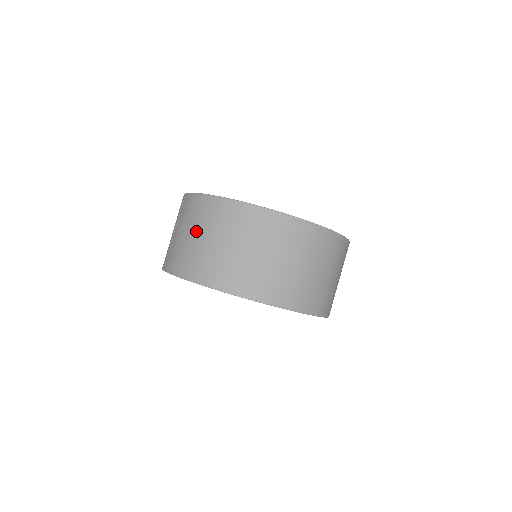
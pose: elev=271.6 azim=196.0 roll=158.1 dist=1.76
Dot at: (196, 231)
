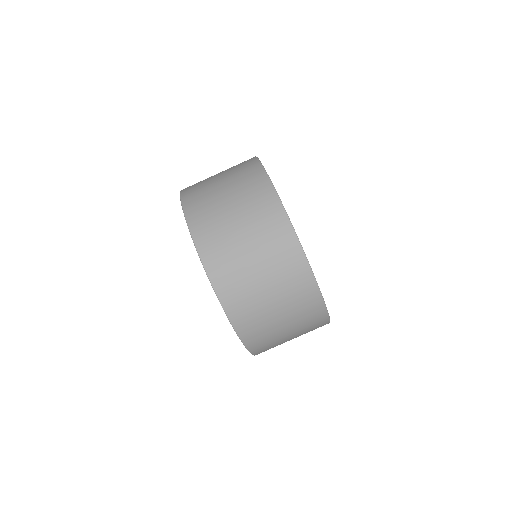
Dot at: occluded
